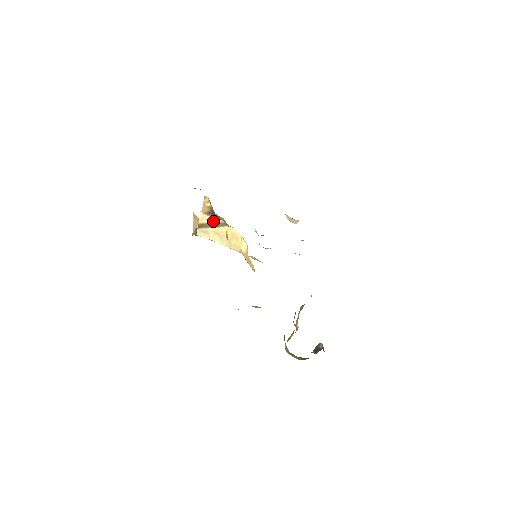
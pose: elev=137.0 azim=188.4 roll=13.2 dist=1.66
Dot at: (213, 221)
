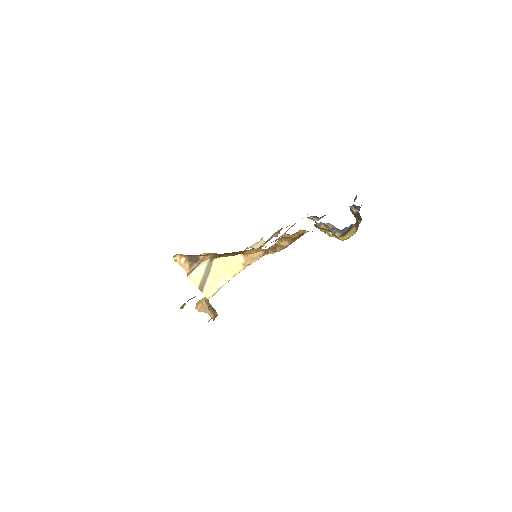
Dot at: (202, 272)
